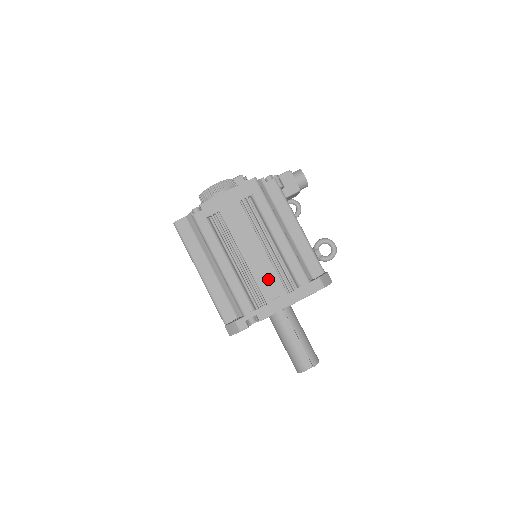
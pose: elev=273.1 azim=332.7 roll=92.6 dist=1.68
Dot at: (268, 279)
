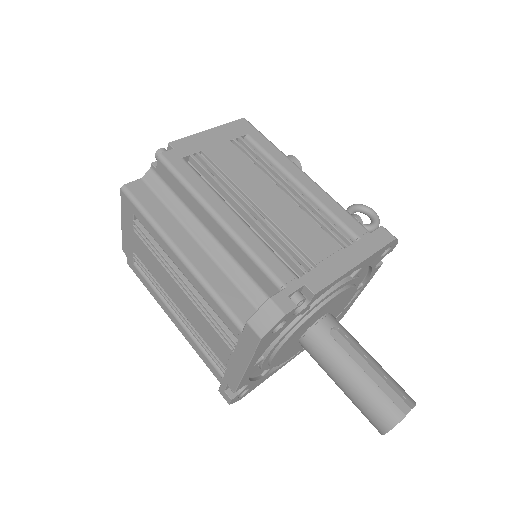
Dot at: (305, 231)
